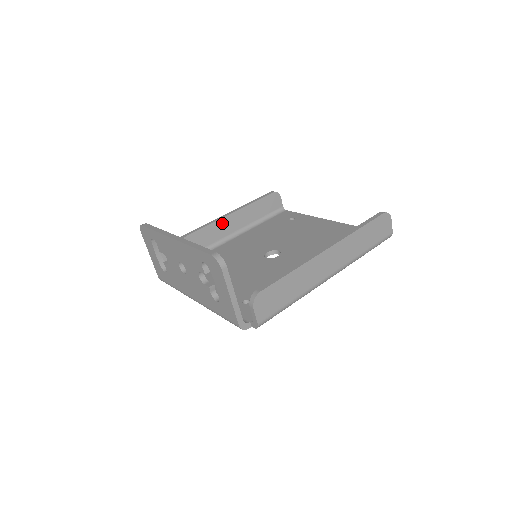
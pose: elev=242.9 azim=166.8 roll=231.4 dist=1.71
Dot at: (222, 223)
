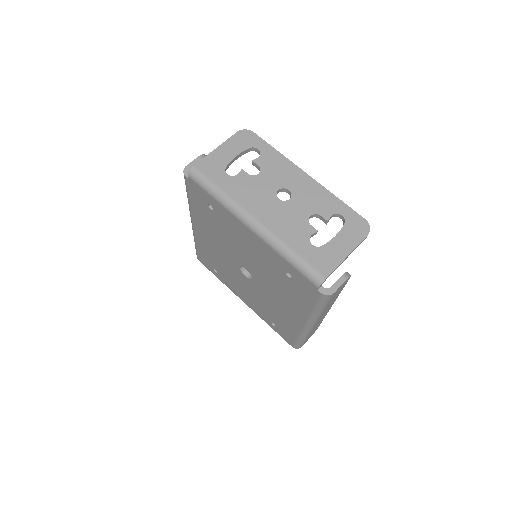
Dot at: occluded
